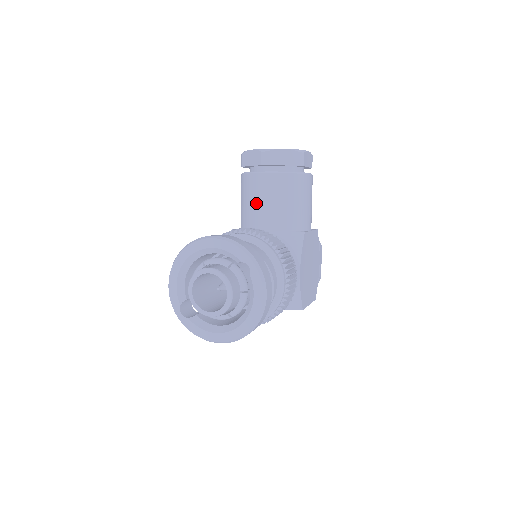
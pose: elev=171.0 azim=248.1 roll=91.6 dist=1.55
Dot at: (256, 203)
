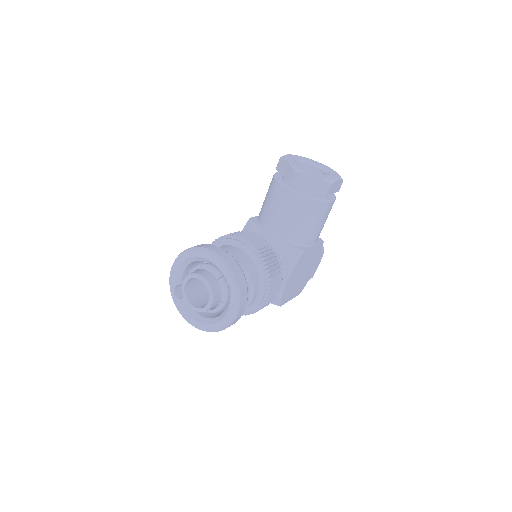
Dot at: (274, 210)
